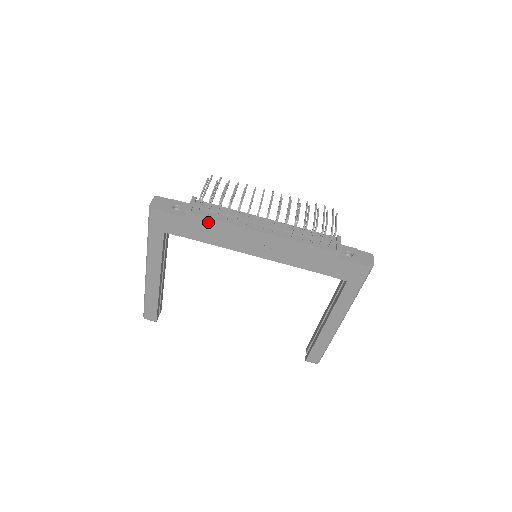
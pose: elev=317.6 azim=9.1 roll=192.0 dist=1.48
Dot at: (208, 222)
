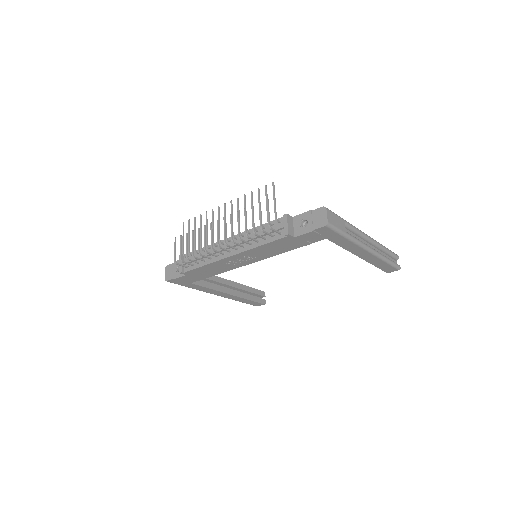
Dot at: (198, 270)
